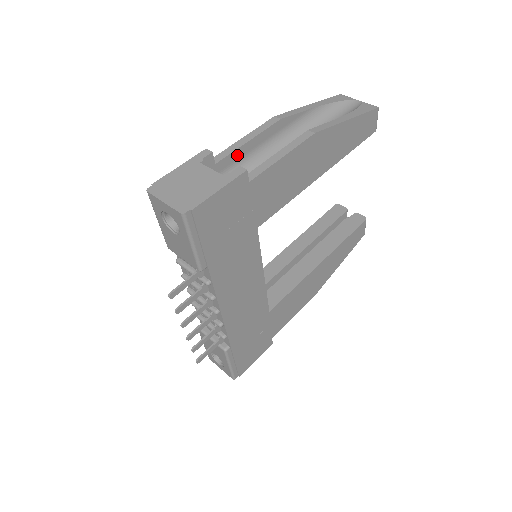
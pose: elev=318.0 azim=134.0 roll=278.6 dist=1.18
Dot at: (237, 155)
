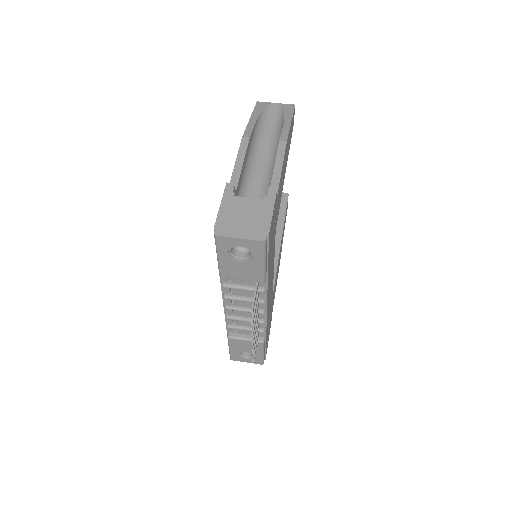
Dot at: (240, 179)
